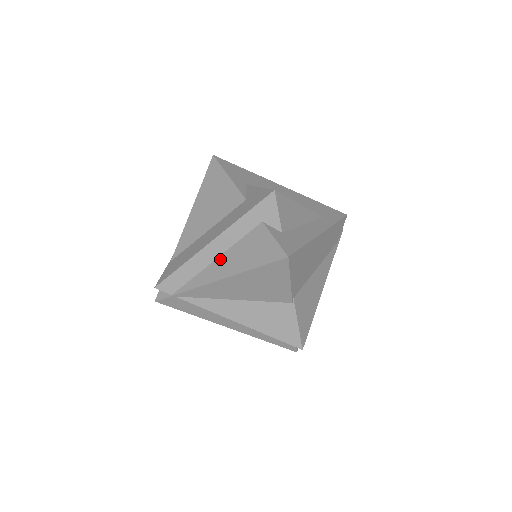
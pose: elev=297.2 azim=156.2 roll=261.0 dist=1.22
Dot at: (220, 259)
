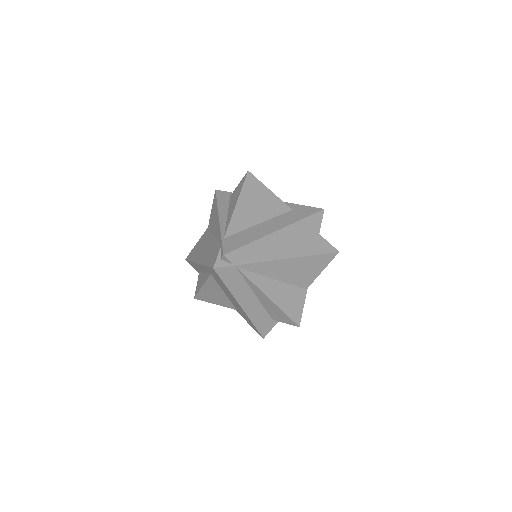
Dot at: (281, 245)
